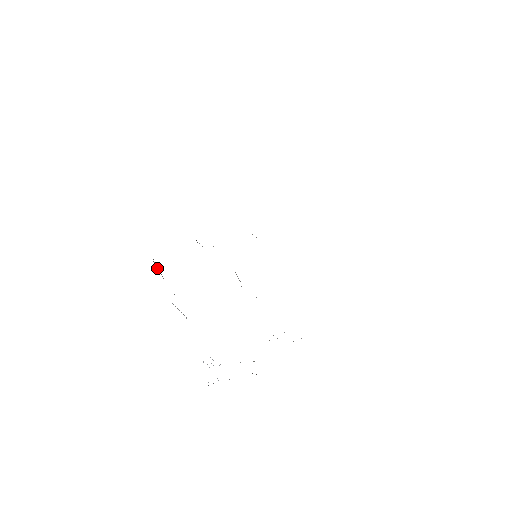
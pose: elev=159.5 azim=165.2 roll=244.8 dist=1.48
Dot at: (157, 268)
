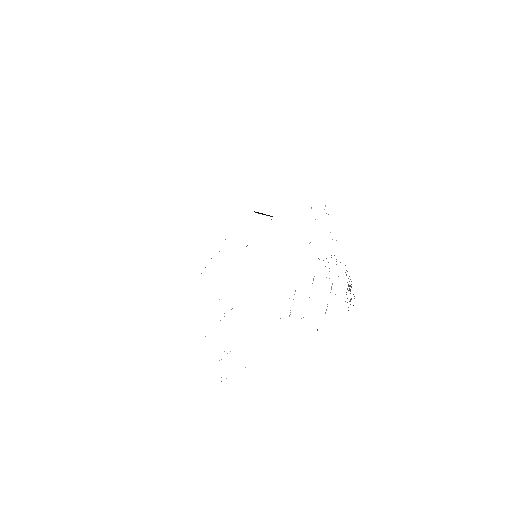
Dot at: occluded
